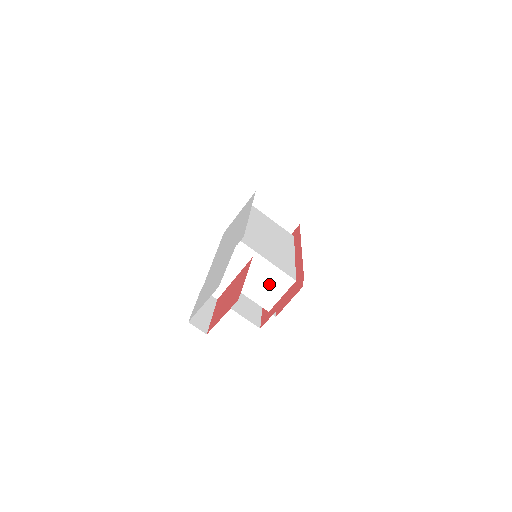
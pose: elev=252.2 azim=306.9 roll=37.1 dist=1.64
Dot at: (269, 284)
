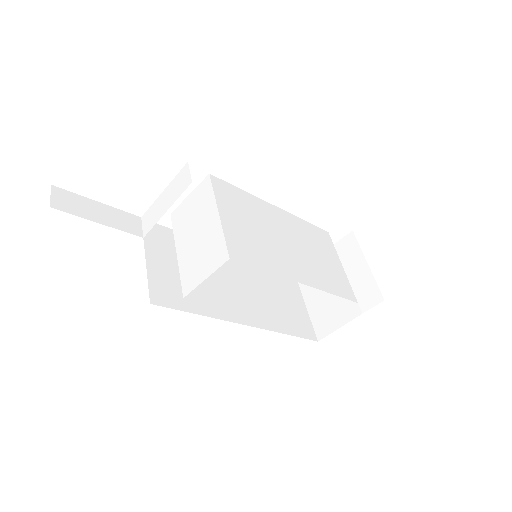
Dot at: (204, 252)
